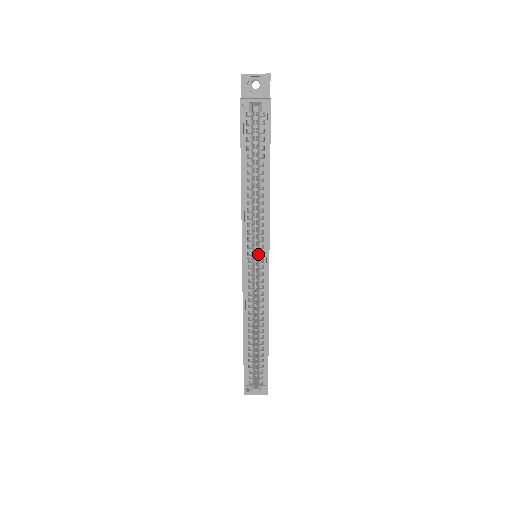
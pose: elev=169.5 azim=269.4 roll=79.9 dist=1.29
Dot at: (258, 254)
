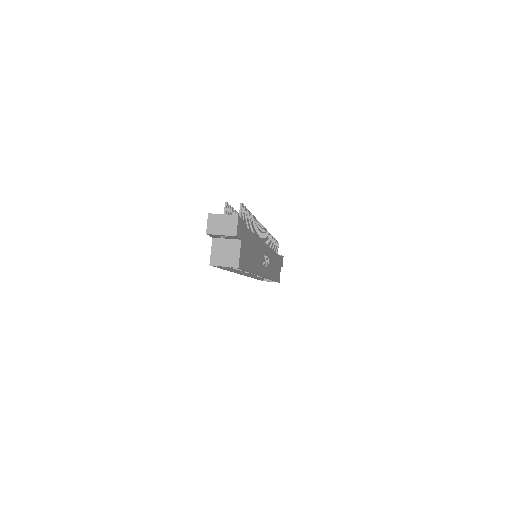
Dot at: occluded
